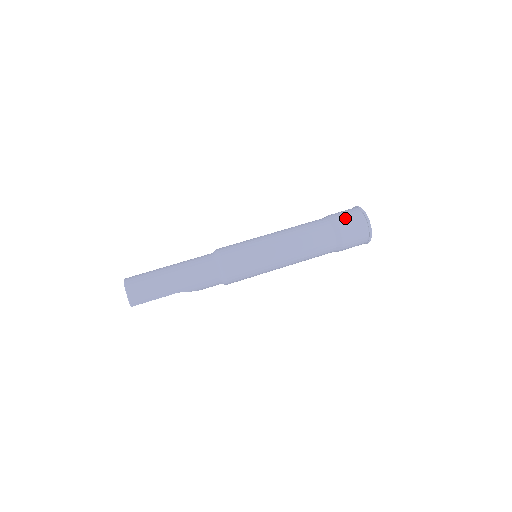
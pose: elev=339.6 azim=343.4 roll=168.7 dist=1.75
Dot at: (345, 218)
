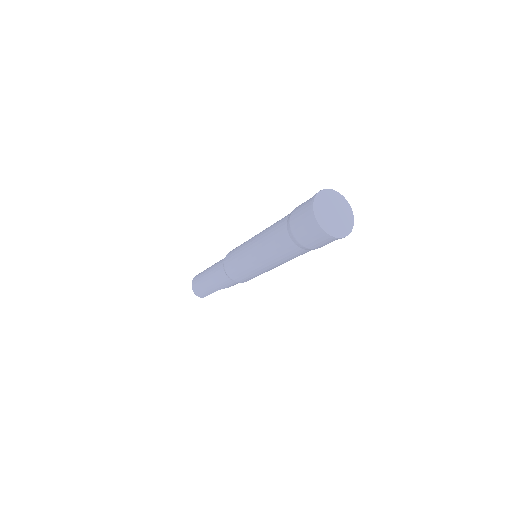
Dot at: (297, 220)
